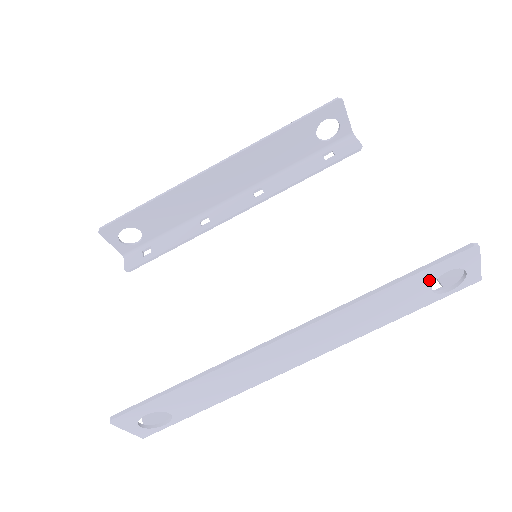
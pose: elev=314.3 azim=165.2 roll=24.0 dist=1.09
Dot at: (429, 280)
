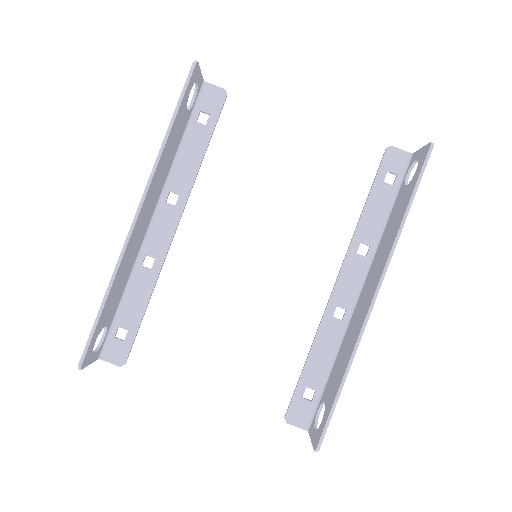
Dot at: occluded
